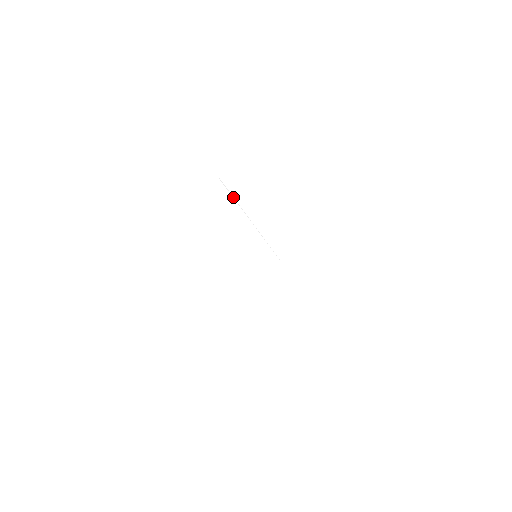
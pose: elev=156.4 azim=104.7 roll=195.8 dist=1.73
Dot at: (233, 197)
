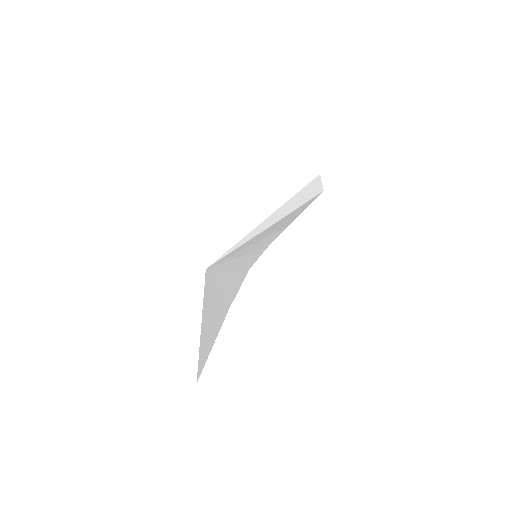
Dot at: occluded
